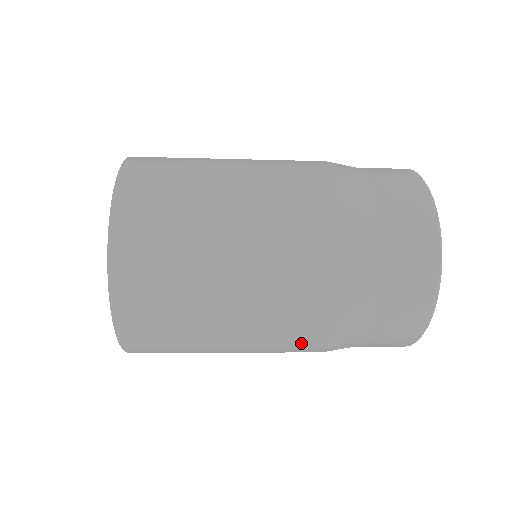
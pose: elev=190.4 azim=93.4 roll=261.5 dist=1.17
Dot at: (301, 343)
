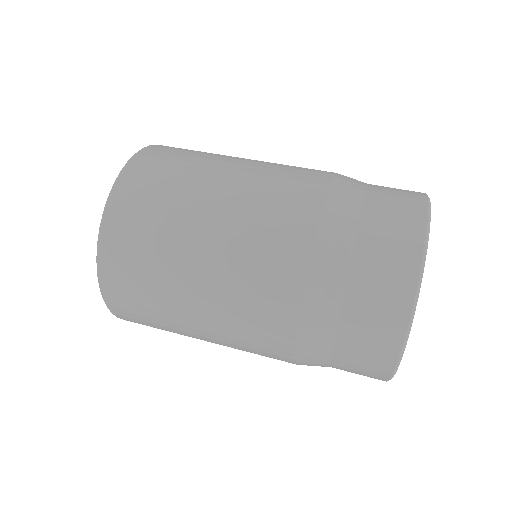
Dot at: occluded
